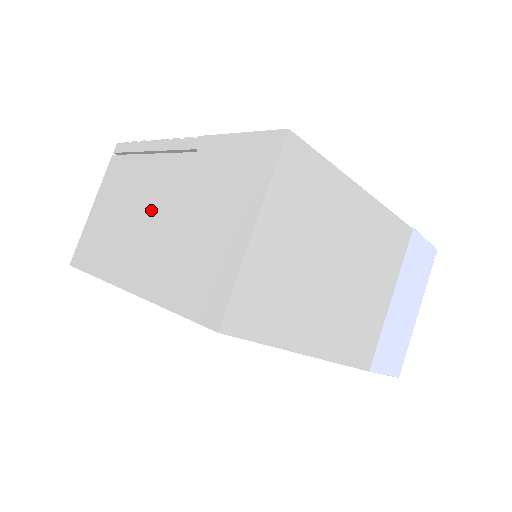
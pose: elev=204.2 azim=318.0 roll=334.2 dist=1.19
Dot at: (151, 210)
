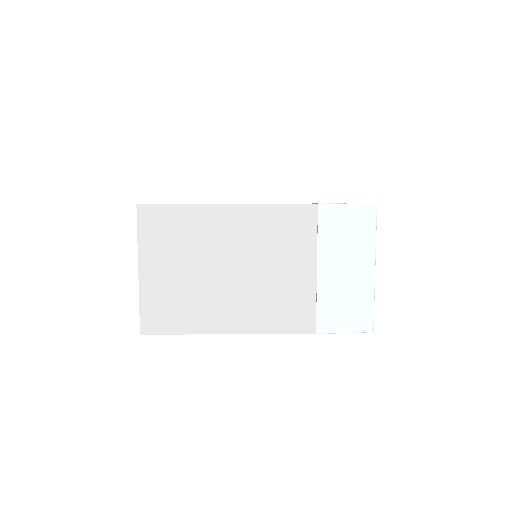
Dot at: occluded
